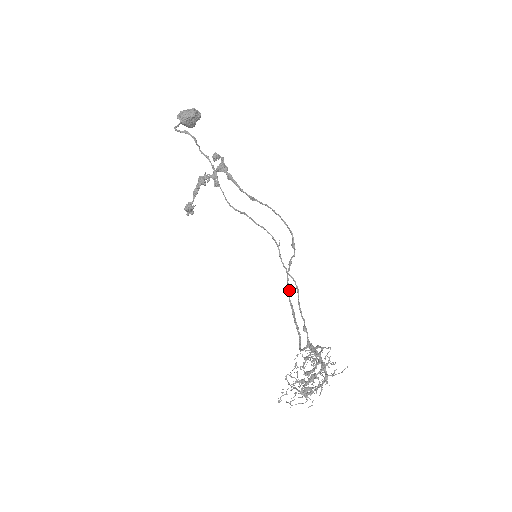
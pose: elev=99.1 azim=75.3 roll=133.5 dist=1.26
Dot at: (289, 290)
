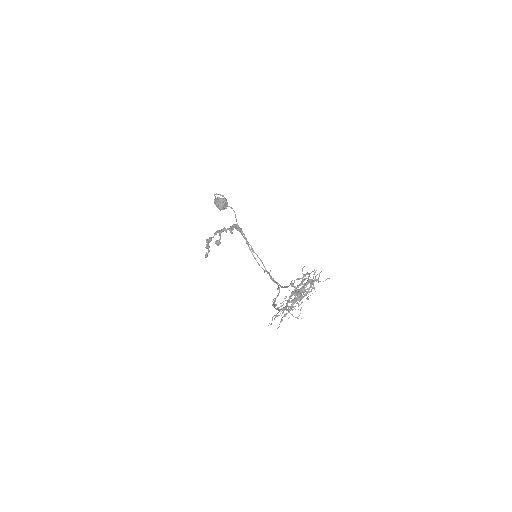
Dot at: occluded
